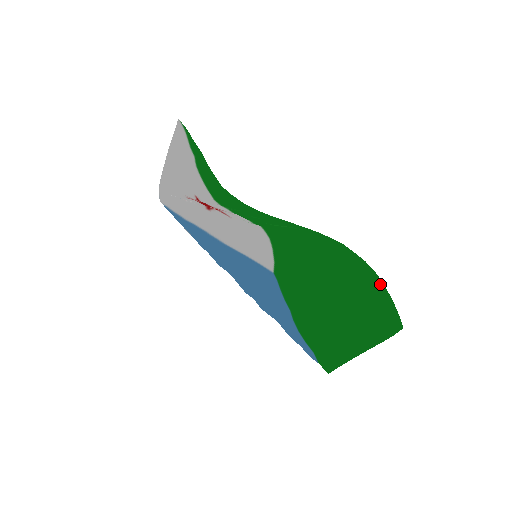
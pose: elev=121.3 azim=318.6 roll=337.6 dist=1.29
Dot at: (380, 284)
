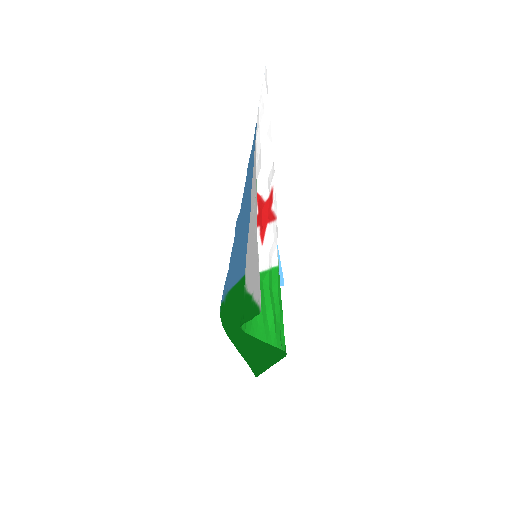
Dot at: (280, 357)
